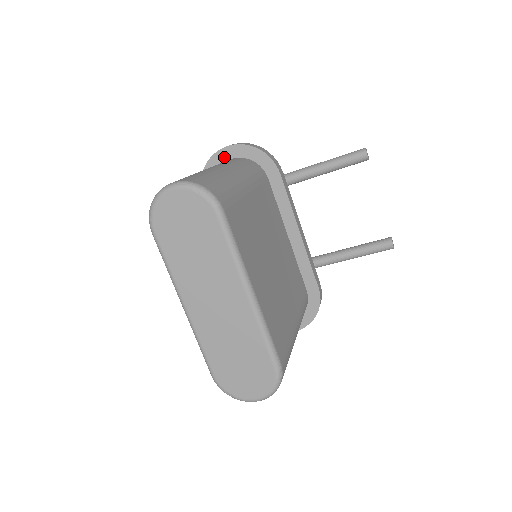
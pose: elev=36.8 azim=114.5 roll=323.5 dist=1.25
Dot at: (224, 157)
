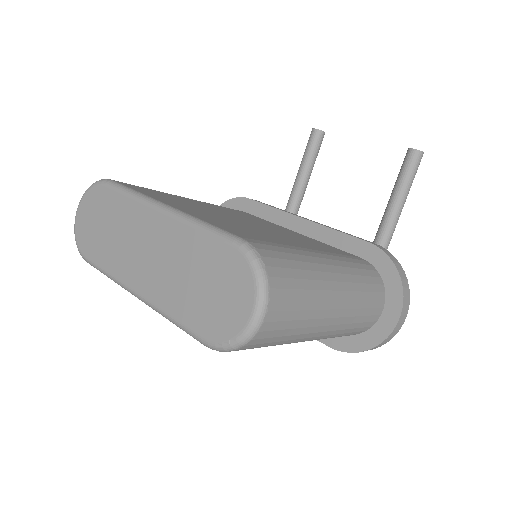
Dot at: occluded
